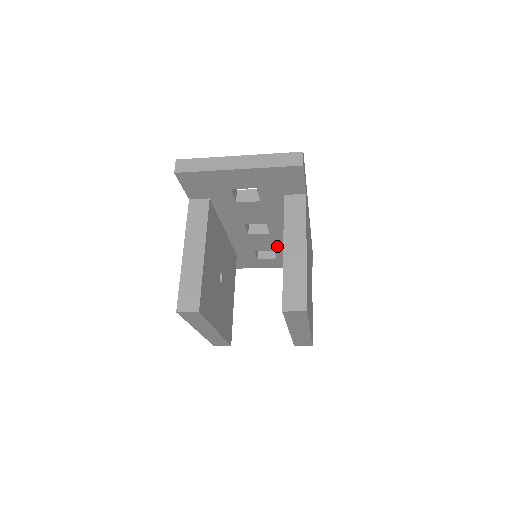
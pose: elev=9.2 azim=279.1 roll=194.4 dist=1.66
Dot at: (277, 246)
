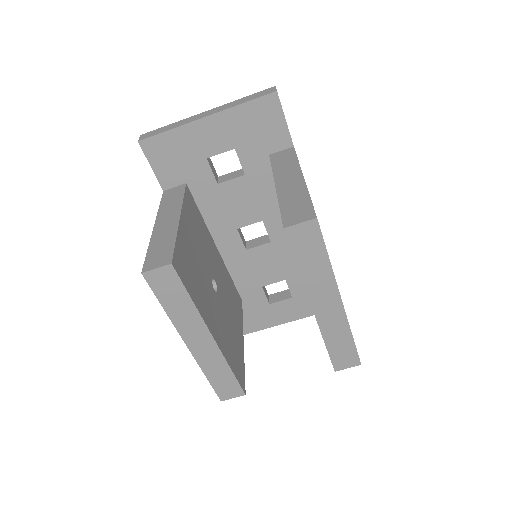
Dot at: (286, 269)
